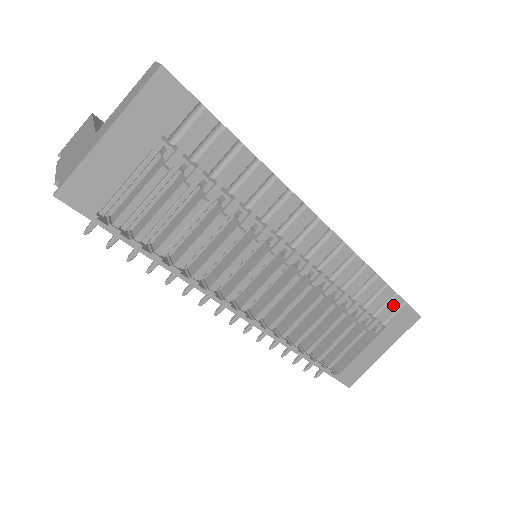
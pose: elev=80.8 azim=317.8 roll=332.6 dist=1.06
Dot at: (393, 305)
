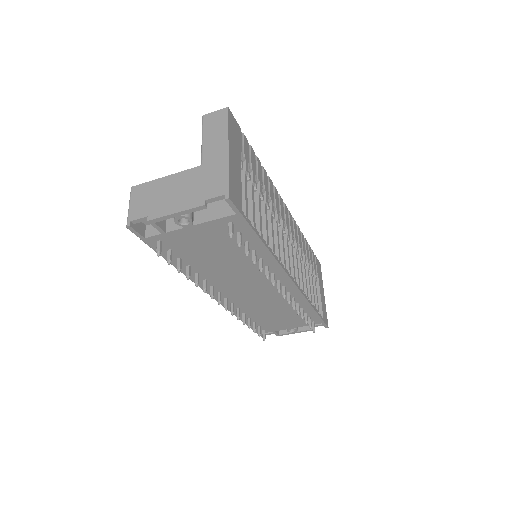
Dot at: (314, 258)
